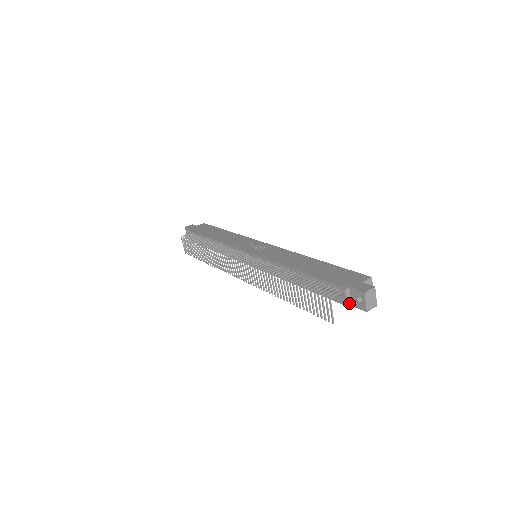
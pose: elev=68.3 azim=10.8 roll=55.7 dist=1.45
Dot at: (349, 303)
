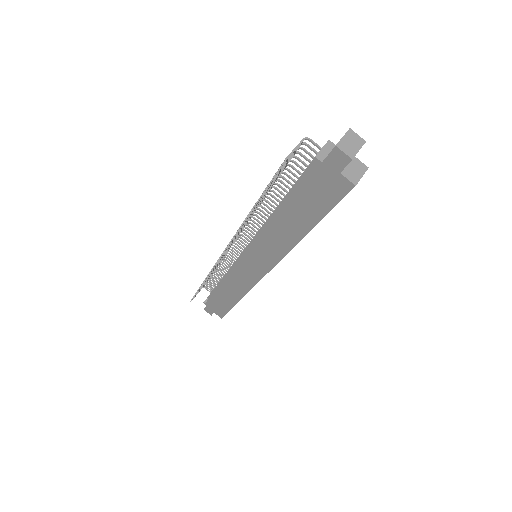
Dot at: (322, 156)
